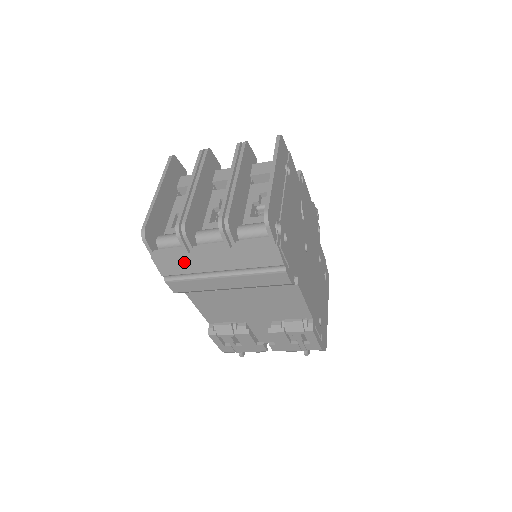
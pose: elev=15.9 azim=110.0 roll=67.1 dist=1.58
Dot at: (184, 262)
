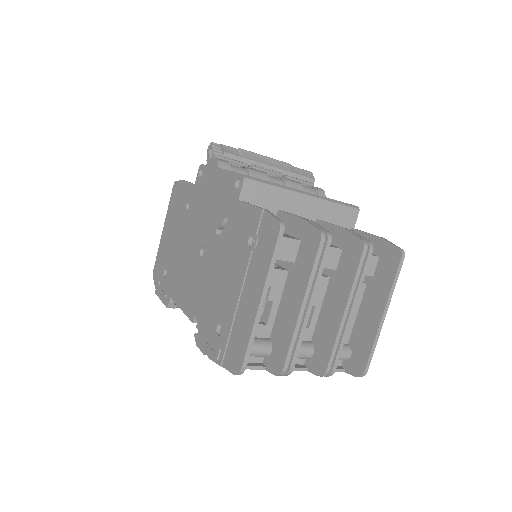
Dot at: occluded
